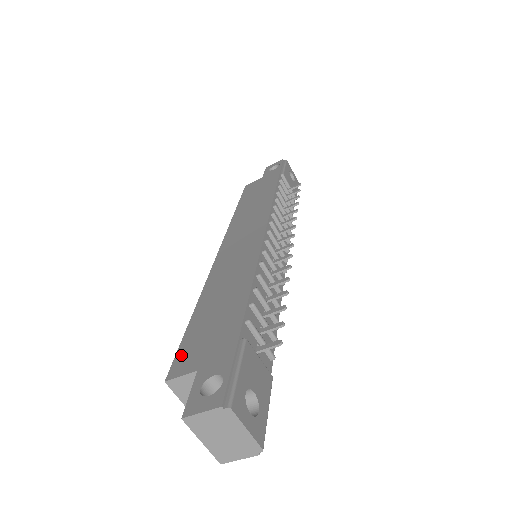
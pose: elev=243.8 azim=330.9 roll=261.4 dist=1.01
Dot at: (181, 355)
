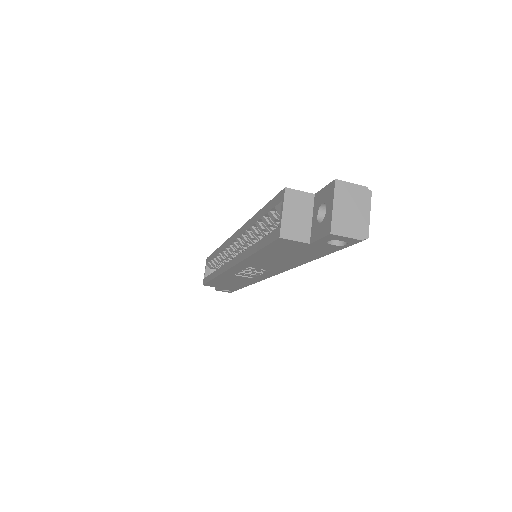
Dot at: occluded
